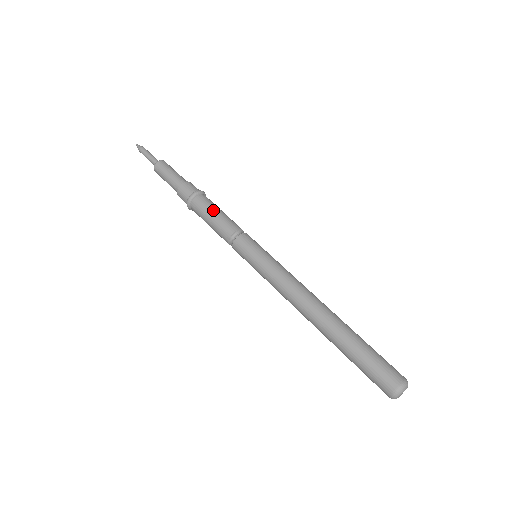
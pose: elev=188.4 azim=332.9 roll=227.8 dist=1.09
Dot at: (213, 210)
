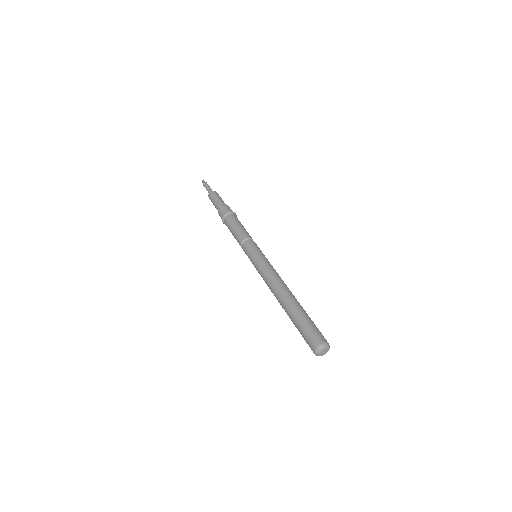
Dot at: (233, 226)
